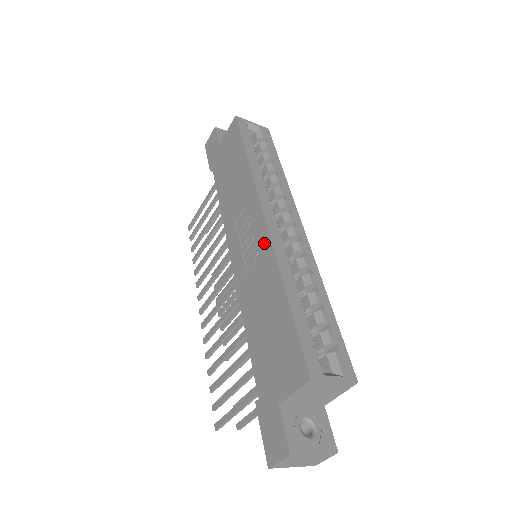
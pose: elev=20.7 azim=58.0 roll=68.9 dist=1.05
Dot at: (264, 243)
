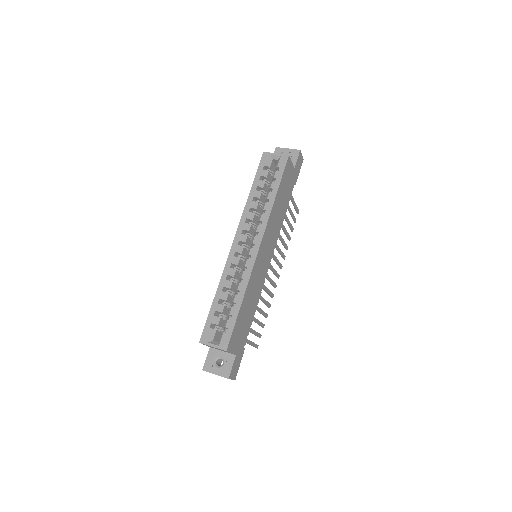
Dot at: occluded
